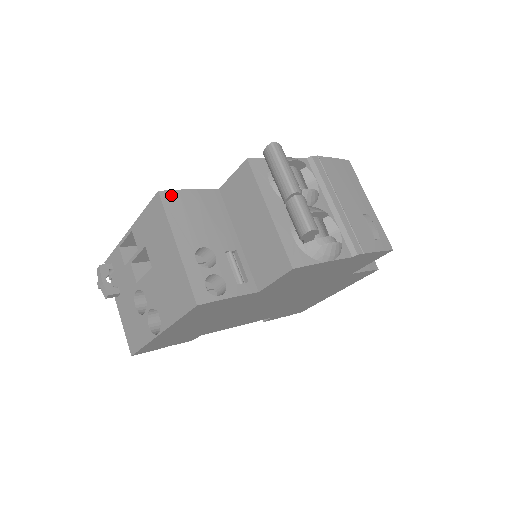
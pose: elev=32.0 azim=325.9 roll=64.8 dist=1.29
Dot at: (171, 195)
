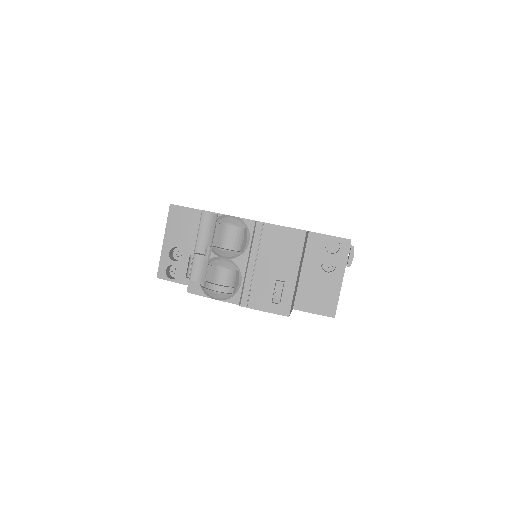
Dot at: (176, 209)
